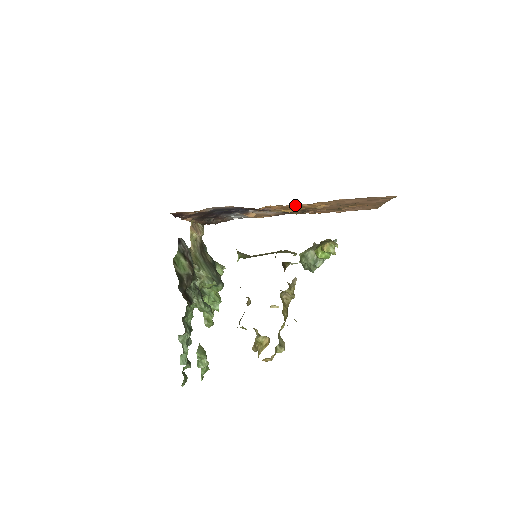
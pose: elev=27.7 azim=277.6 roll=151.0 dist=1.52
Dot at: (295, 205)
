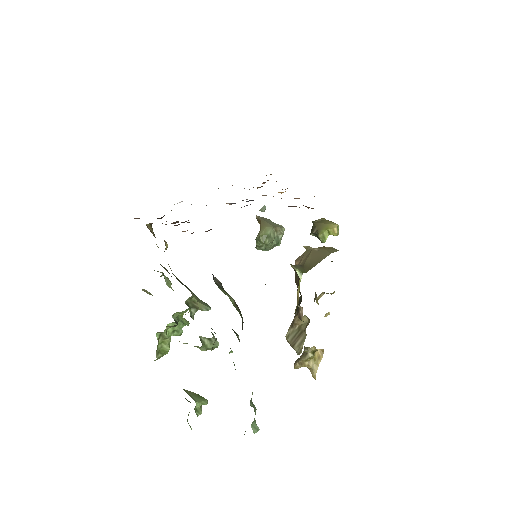
Dot at: occluded
